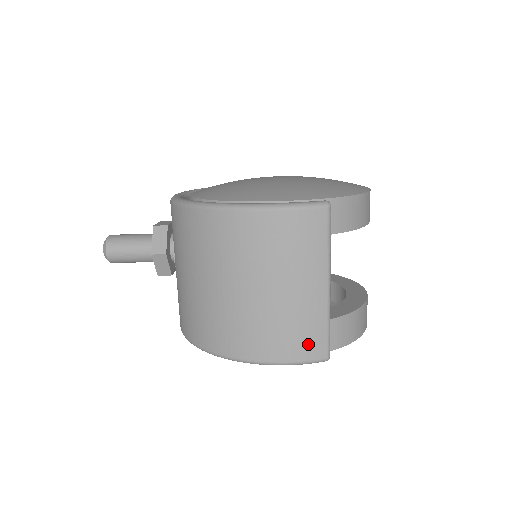
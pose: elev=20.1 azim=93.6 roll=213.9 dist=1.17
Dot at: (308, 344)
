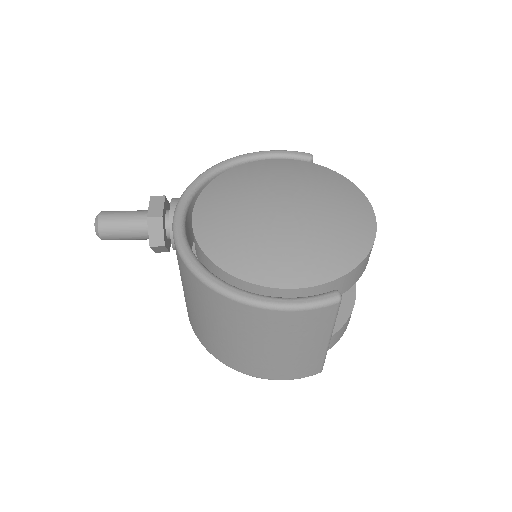
Dot at: (307, 370)
